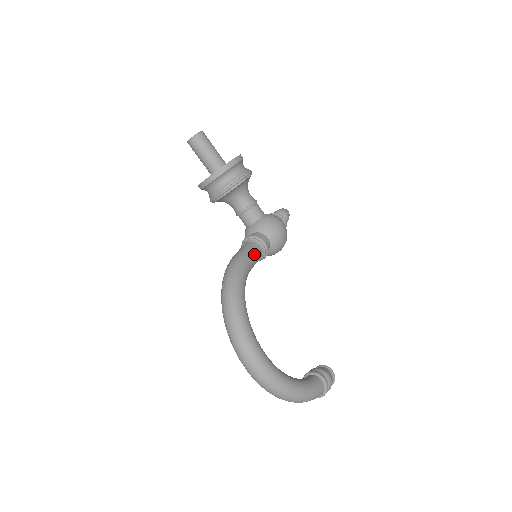
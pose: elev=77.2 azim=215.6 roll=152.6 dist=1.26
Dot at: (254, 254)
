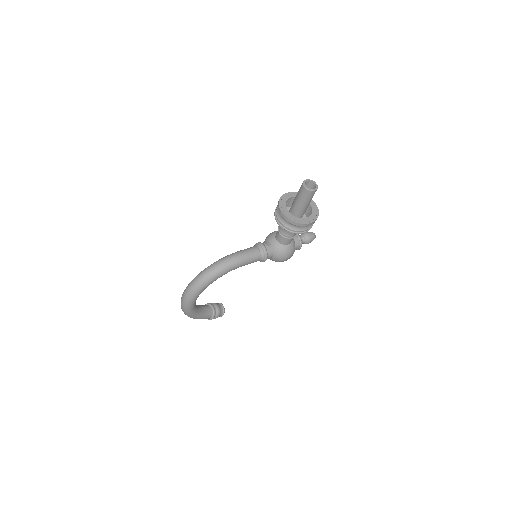
Dot at: (251, 262)
